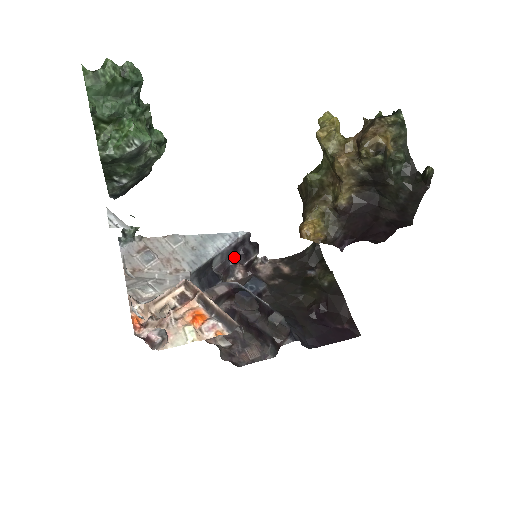
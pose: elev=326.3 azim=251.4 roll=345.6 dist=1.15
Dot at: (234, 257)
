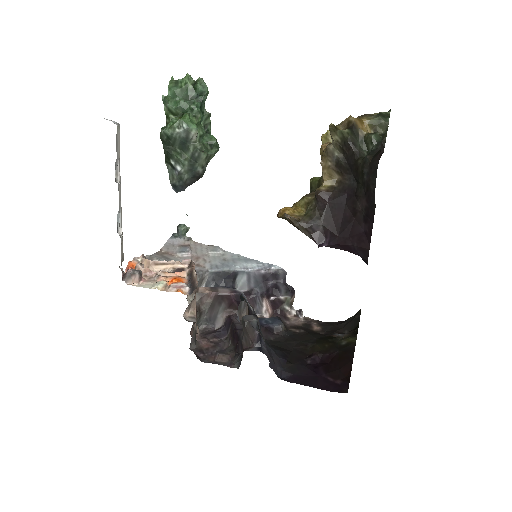
Dot at: (264, 289)
